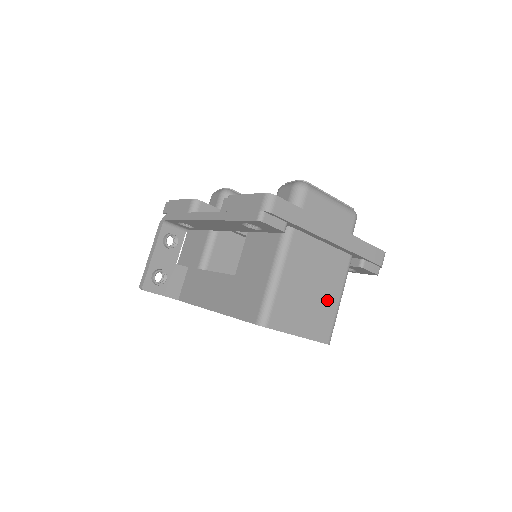
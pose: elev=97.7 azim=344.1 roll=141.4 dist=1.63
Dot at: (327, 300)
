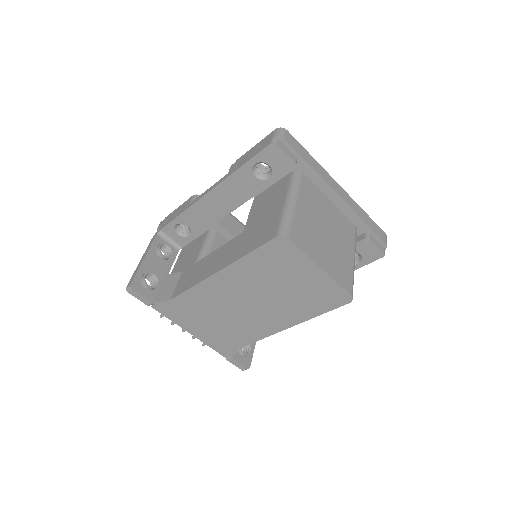
Dot at: (342, 251)
